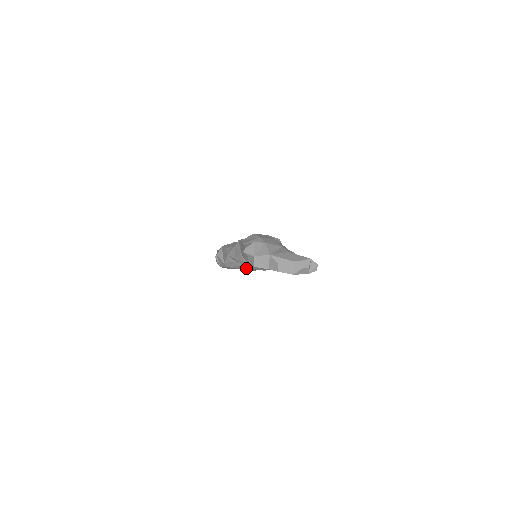
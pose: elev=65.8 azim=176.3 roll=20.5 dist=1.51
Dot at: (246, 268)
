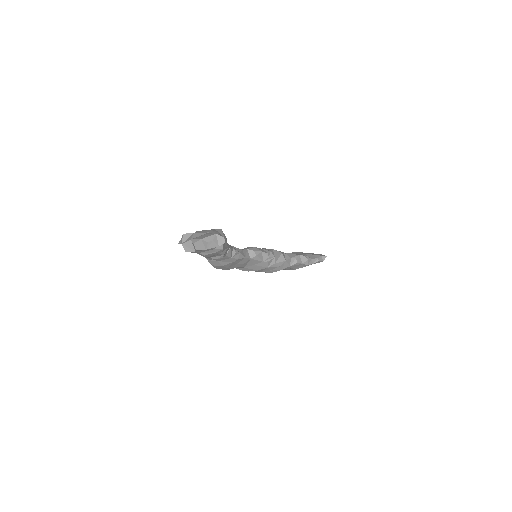
Dot at: (256, 269)
